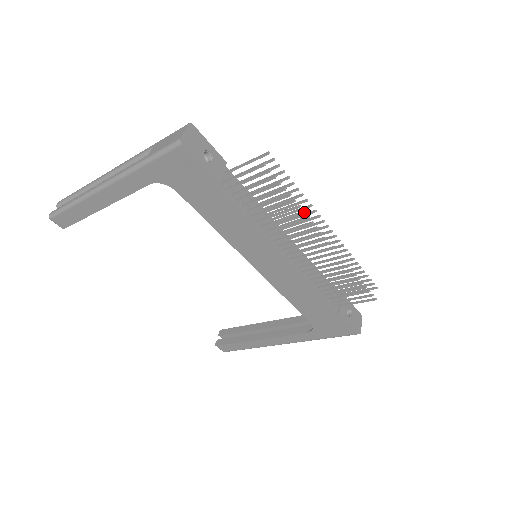
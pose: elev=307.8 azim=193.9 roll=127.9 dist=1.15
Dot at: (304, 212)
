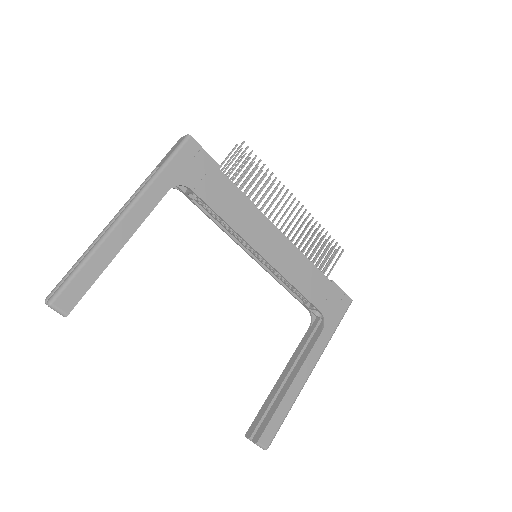
Dot at: occluded
